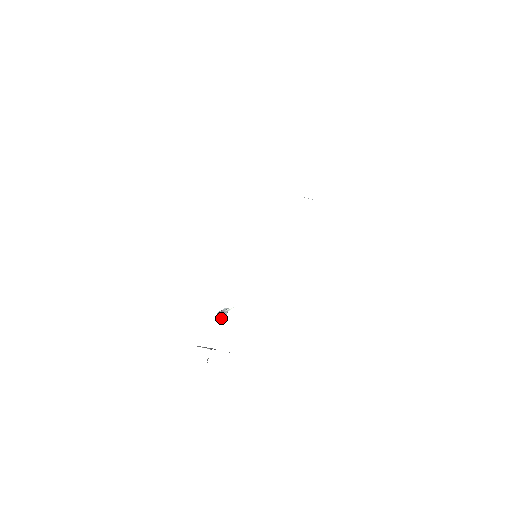
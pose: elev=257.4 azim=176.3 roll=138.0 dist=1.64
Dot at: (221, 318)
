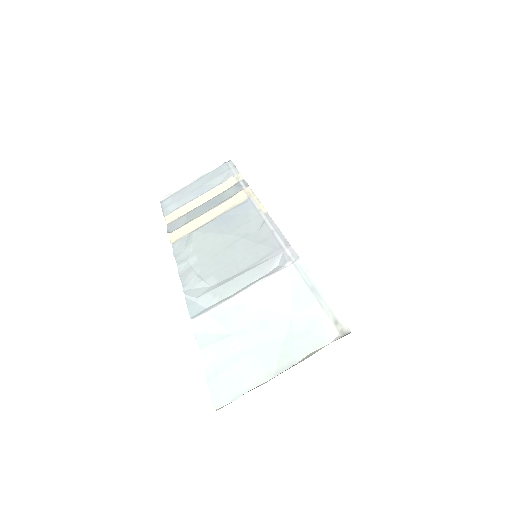
Dot at: occluded
